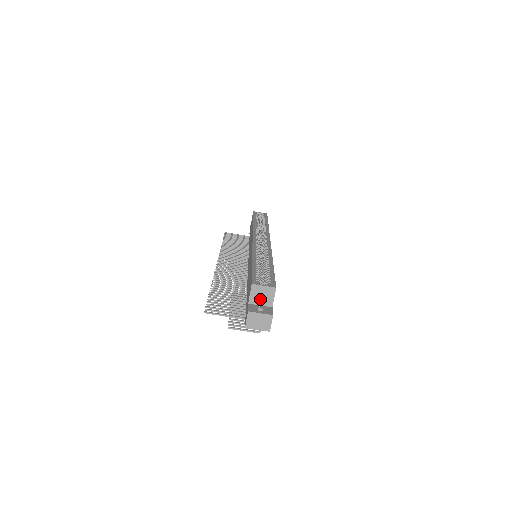
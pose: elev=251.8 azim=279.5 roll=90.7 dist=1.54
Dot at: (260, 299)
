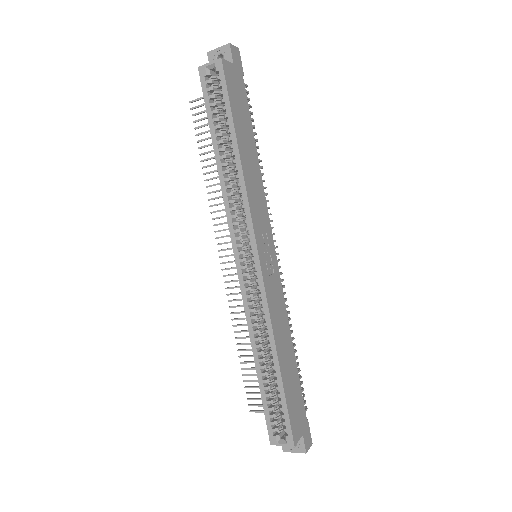
Dot at: occluded
